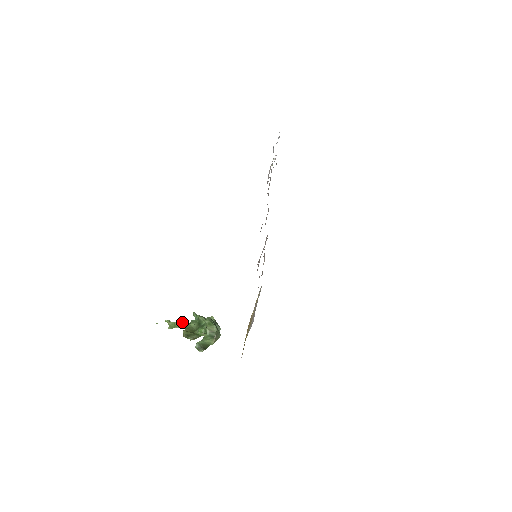
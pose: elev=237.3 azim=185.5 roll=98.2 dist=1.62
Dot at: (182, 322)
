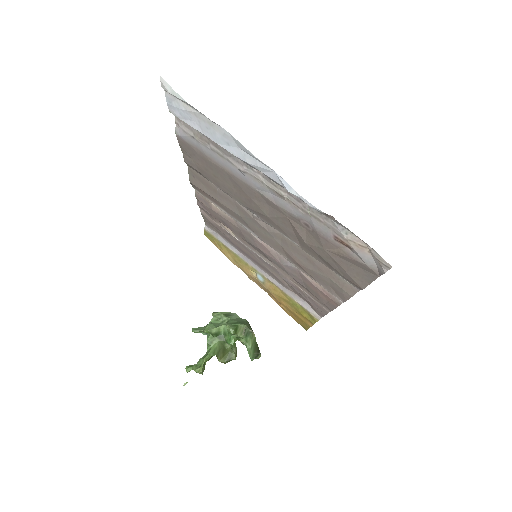
Dot at: (208, 358)
